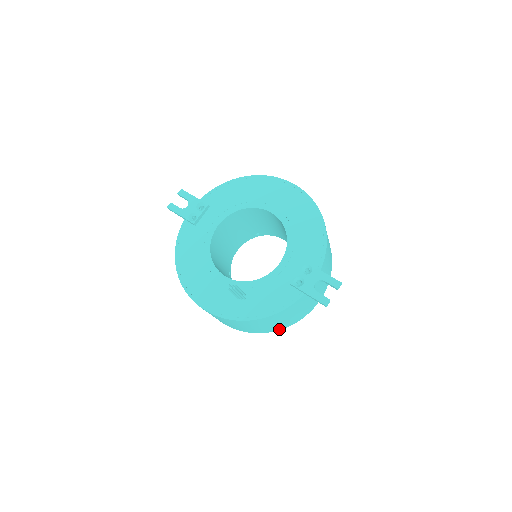
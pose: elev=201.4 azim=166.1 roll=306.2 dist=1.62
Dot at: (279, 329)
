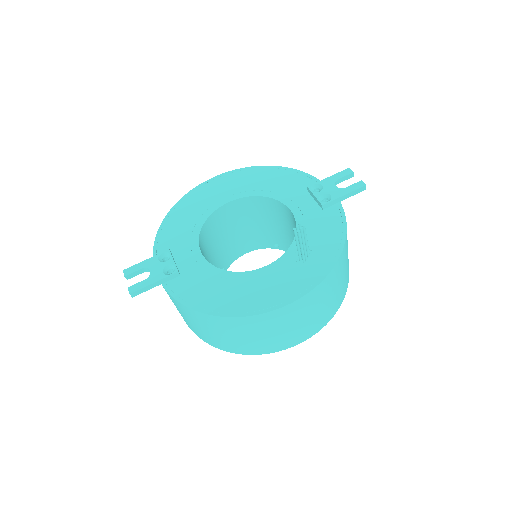
Dot at: (347, 284)
